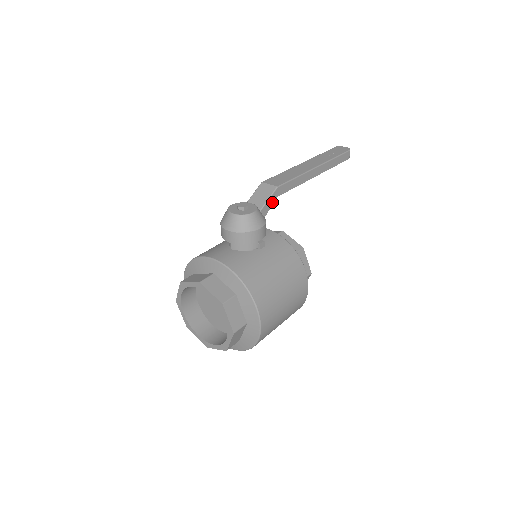
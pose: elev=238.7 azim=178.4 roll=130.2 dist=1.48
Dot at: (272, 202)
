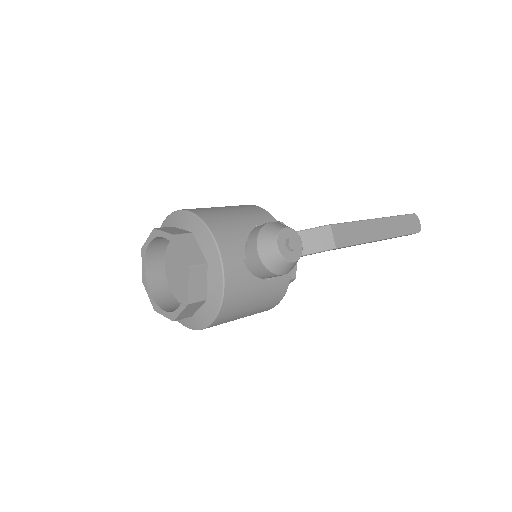
Dot at: occluded
